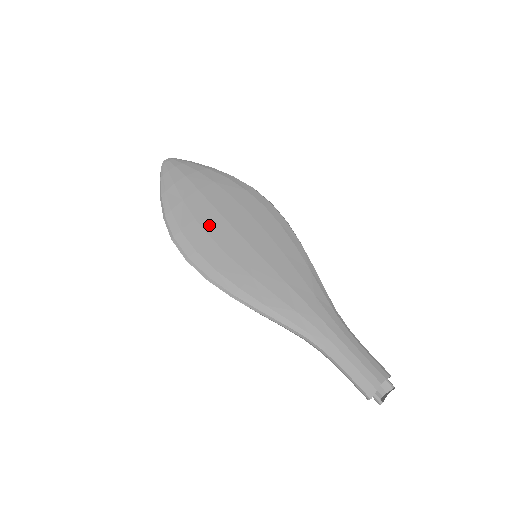
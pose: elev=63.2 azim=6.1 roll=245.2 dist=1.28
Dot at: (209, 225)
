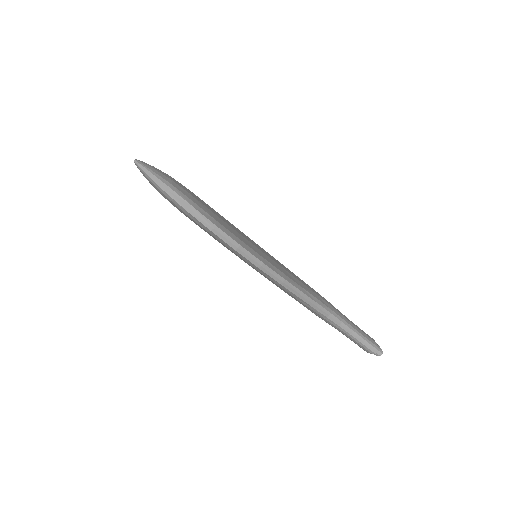
Dot at: (225, 221)
